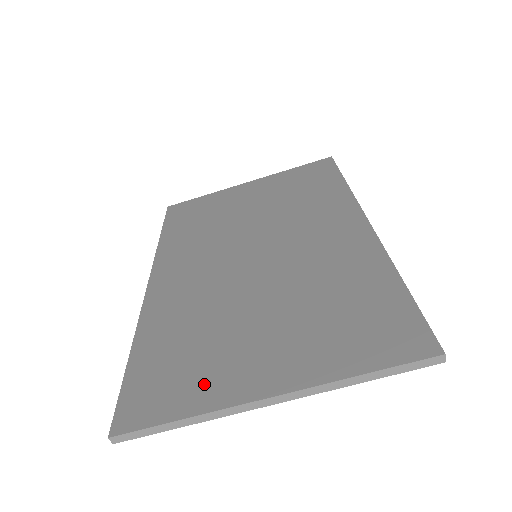
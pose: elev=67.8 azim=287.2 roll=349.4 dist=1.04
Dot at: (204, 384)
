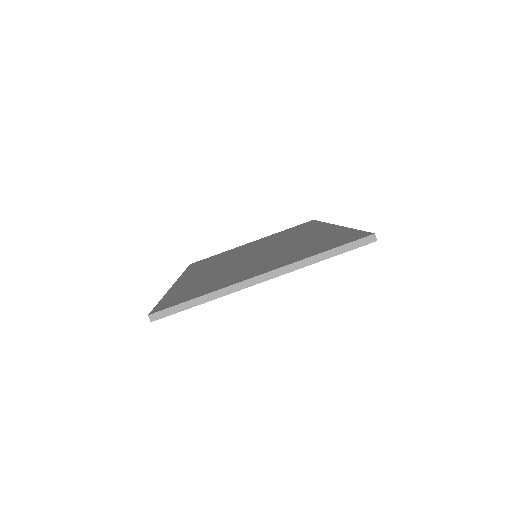
Dot at: (217, 286)
